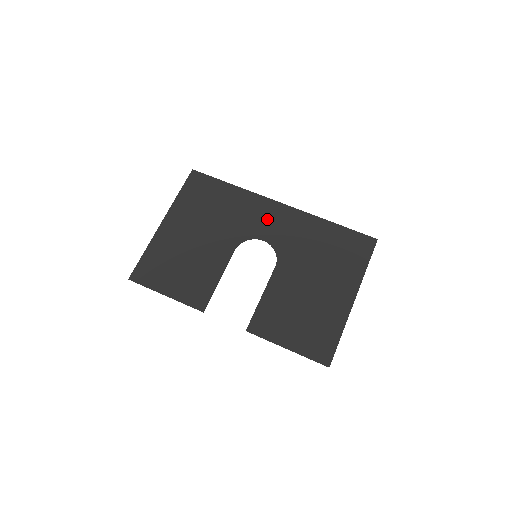
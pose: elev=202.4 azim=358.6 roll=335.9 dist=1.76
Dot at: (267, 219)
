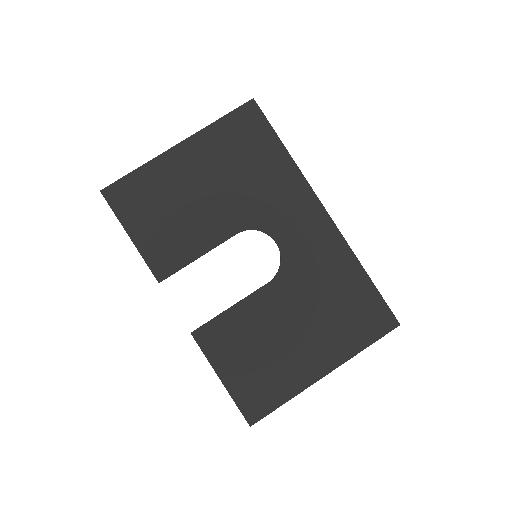
Dot at: (297, 220)
